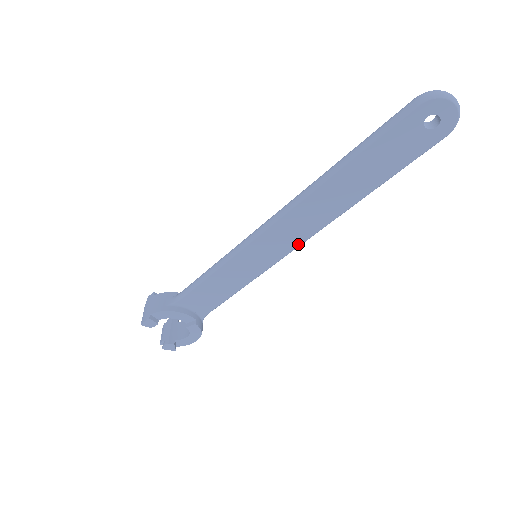
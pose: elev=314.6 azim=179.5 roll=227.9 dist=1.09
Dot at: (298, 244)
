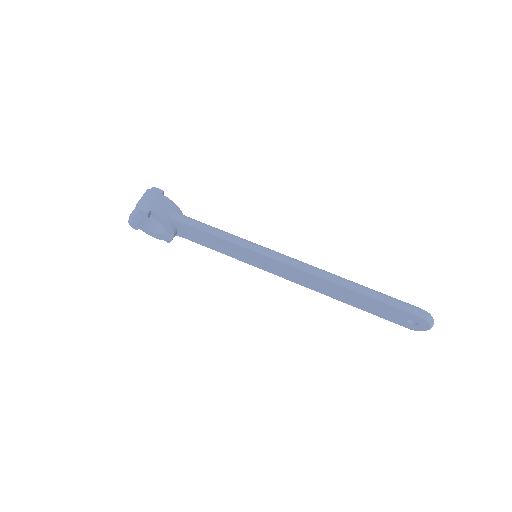
Dot at: (285, 278)
